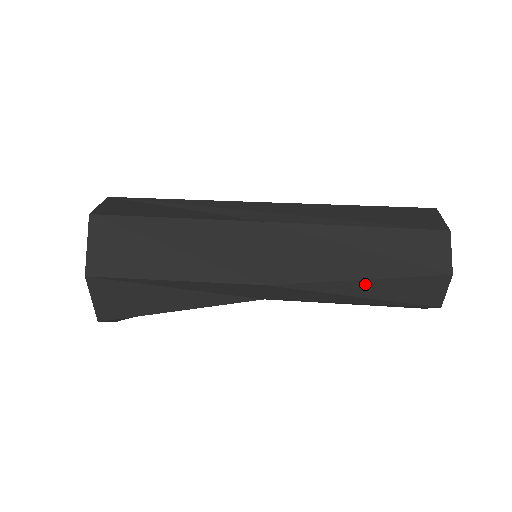
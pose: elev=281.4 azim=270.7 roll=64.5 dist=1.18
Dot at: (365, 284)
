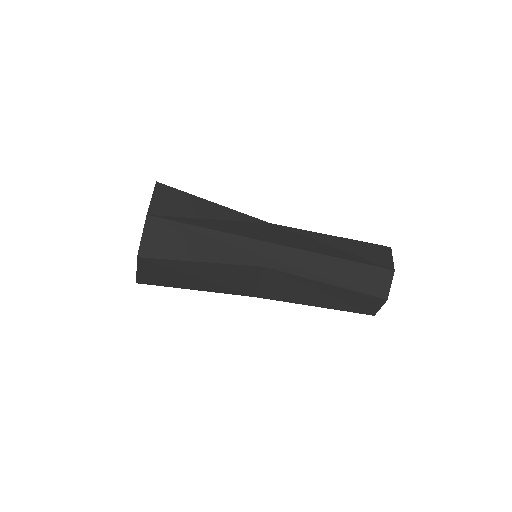
Dot at: (318, 306)
